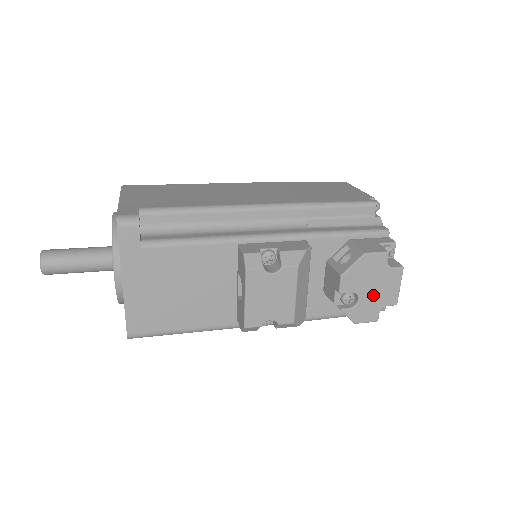
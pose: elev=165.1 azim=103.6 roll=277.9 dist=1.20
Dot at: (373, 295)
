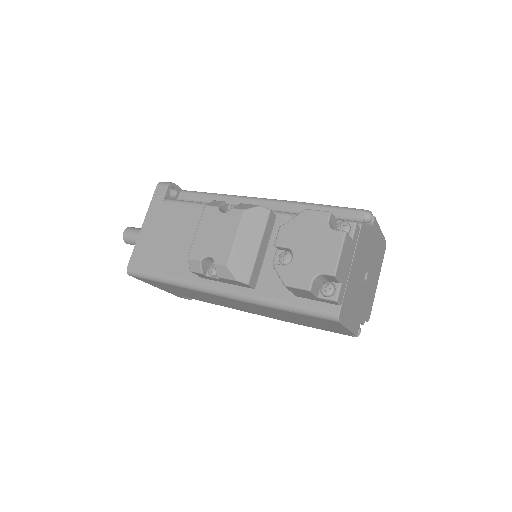
Dot at: (308, 256)
